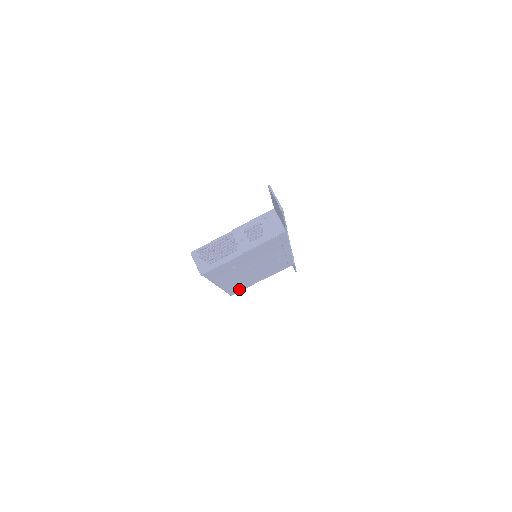
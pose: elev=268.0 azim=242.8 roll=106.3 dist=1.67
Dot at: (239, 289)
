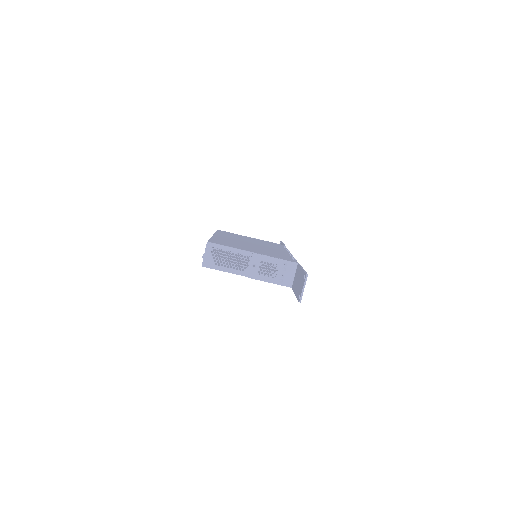
Dot at: (224, 251)
